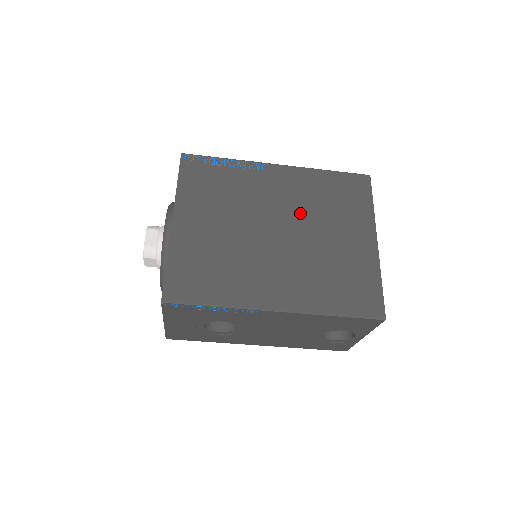
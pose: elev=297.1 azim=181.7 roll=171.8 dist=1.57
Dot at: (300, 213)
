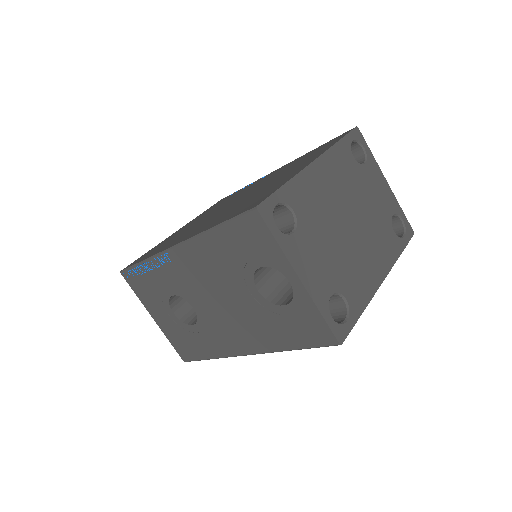
Dot at: (263, 183)
